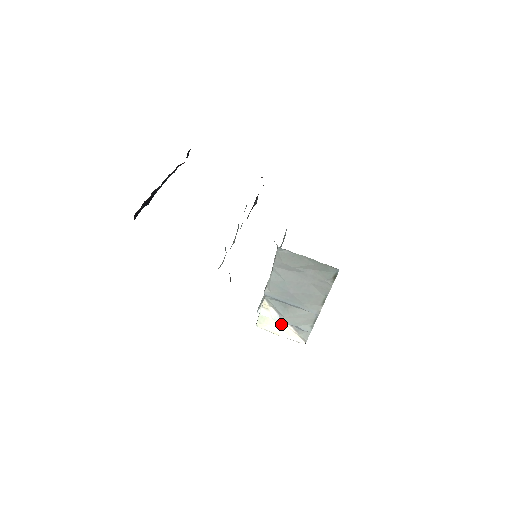
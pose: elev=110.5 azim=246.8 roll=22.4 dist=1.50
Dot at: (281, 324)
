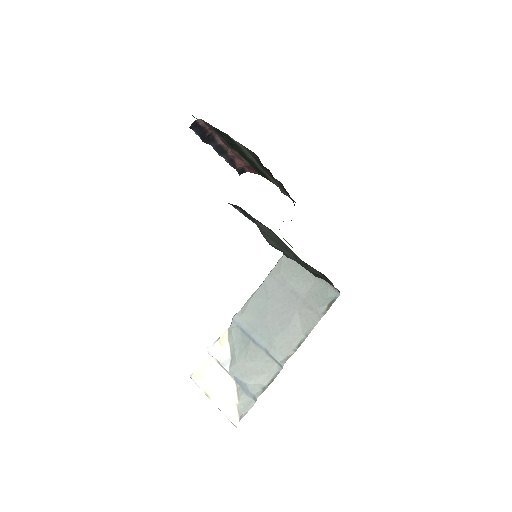
Dot at: (224, 379)
